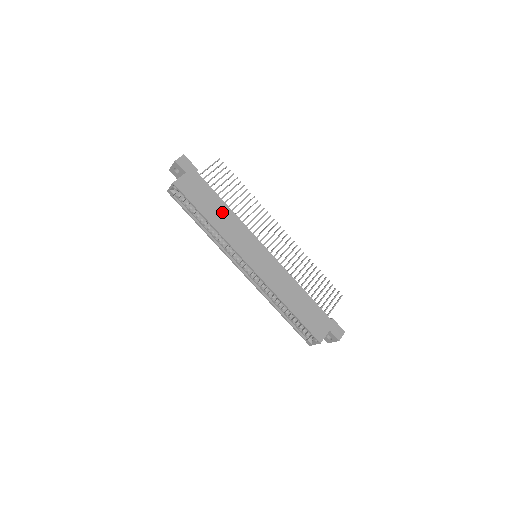
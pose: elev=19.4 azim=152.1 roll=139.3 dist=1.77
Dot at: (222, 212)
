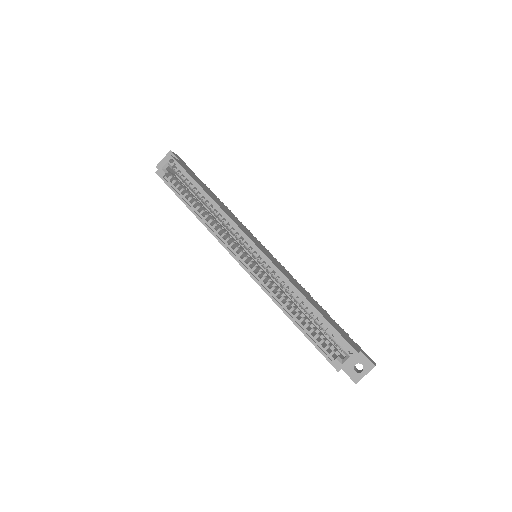
Dot at: (219, 202)
